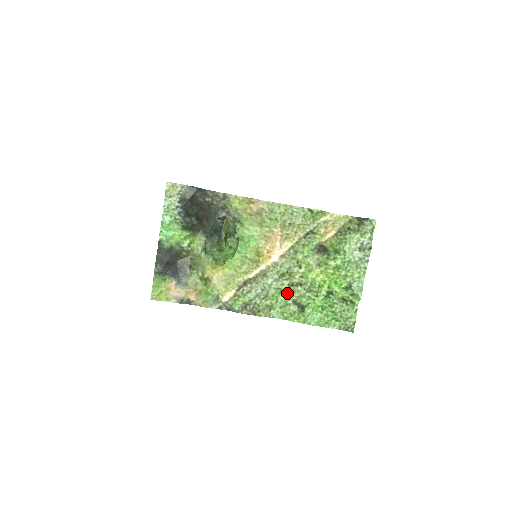
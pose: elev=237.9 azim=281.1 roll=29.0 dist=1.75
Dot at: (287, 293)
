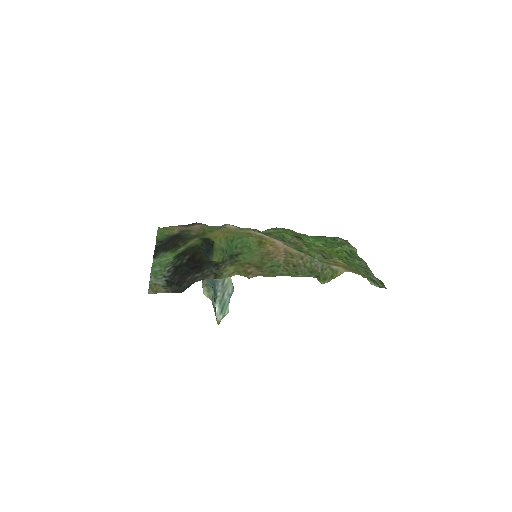
Dot at: (290, 238)
